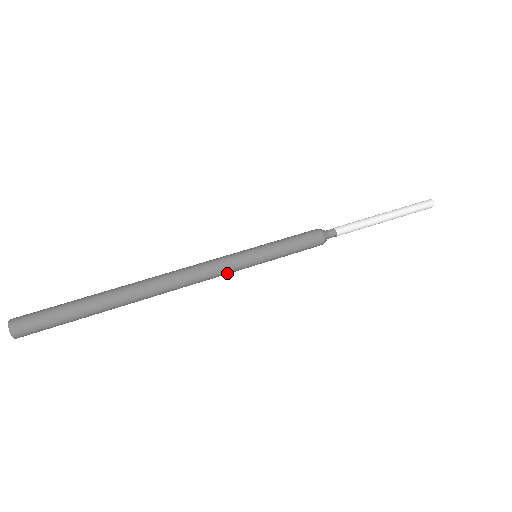
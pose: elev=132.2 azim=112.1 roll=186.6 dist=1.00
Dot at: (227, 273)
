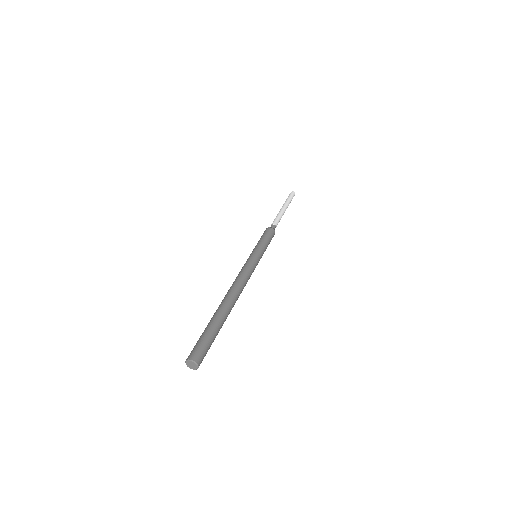
Dot at: (253, 268)
